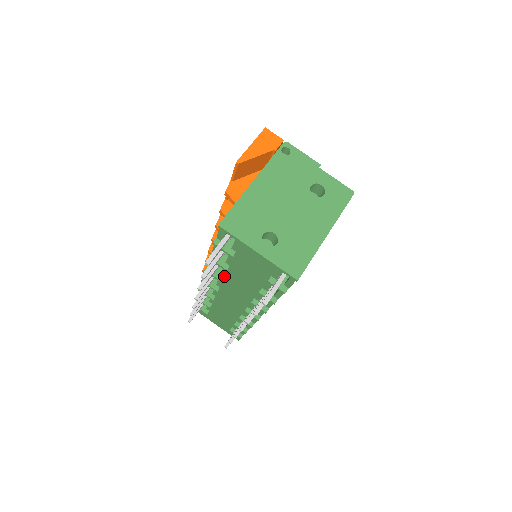
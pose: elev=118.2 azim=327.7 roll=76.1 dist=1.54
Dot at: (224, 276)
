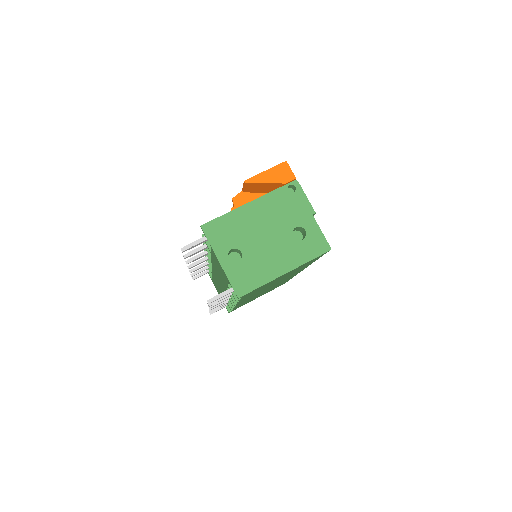
Dot at: (211, 262)
